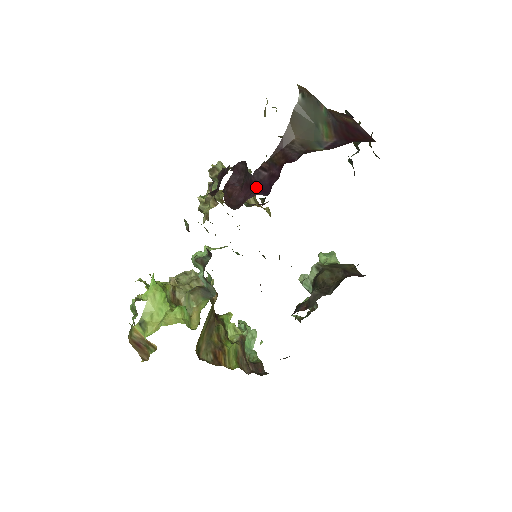
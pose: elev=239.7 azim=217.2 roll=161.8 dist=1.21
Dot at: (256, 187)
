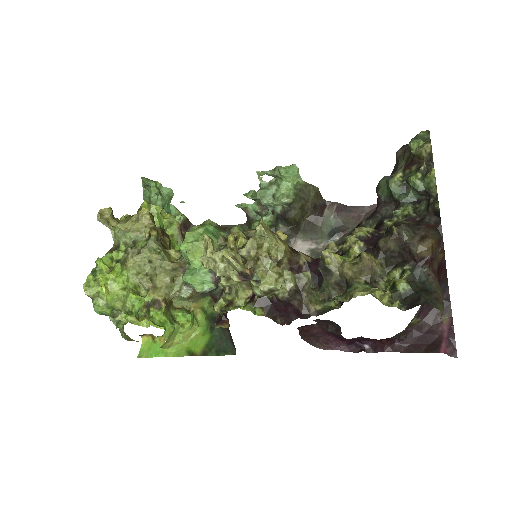
Dot at: (345, 341)
